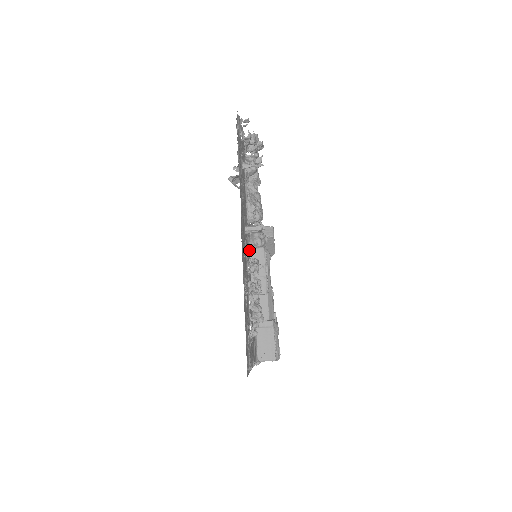
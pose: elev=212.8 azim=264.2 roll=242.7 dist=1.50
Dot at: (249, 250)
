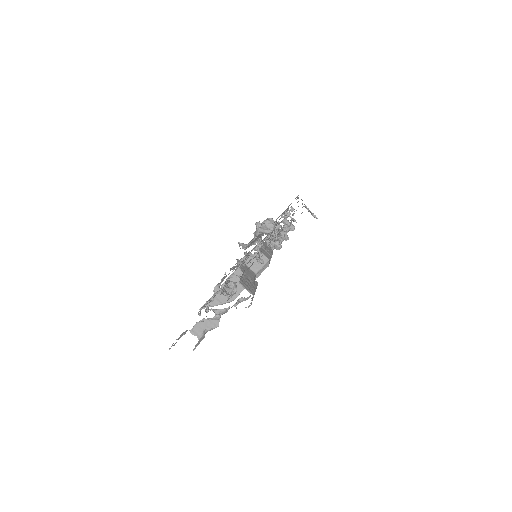
Dot at: occluded
